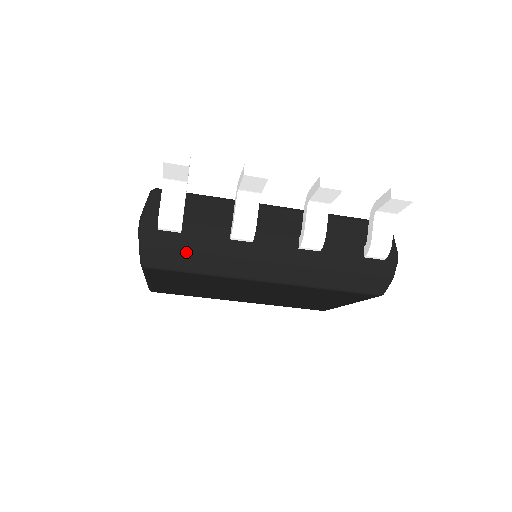
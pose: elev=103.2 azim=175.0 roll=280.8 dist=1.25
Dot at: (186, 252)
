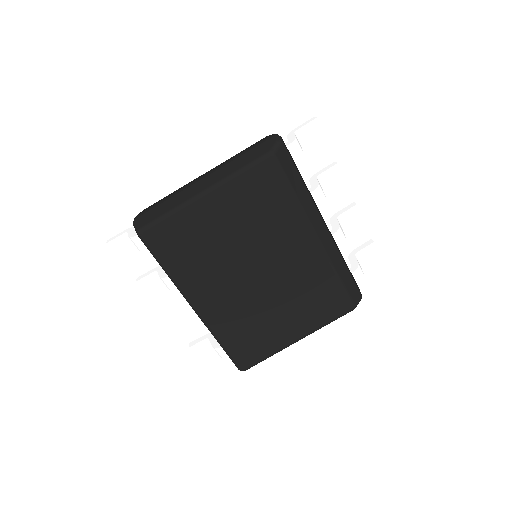
Dot at: (297, 171)
